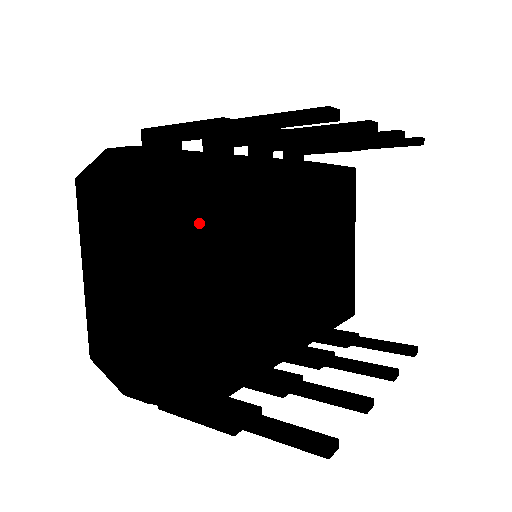
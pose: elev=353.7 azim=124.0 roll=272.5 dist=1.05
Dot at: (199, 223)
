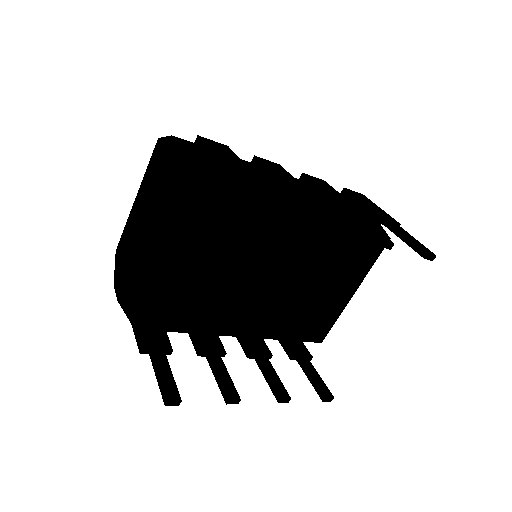
Dot at: (179, 222)
